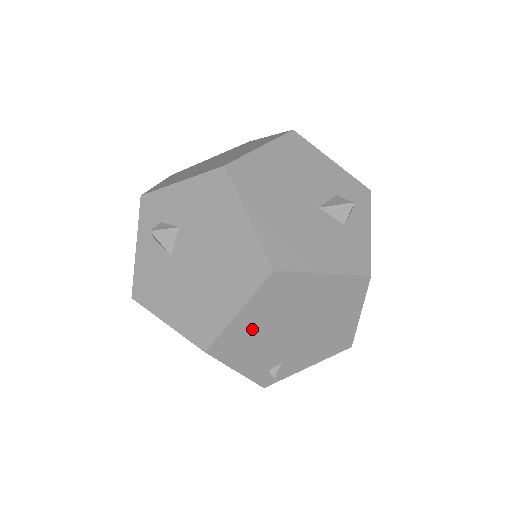
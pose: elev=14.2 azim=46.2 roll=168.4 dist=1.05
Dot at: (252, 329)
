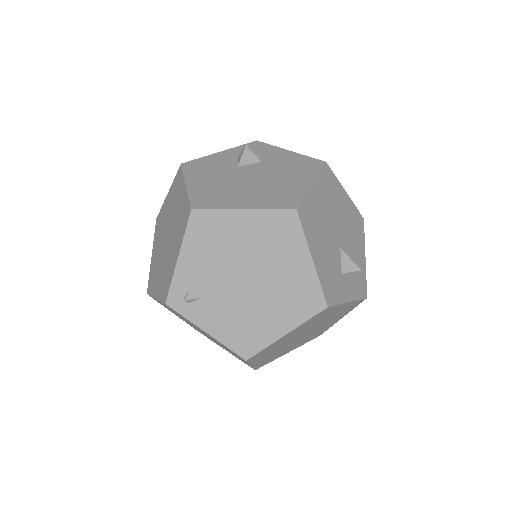
Dot at: (231, 236)
